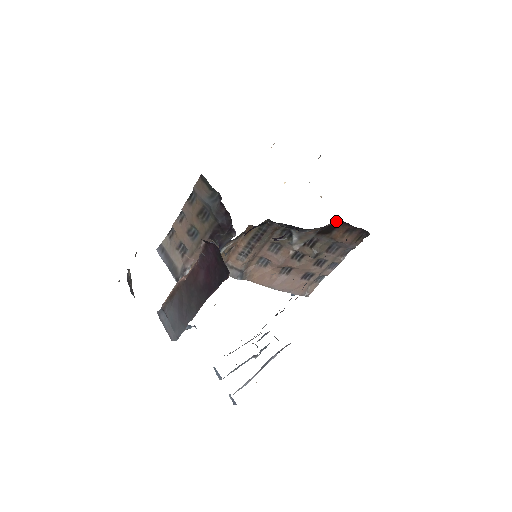
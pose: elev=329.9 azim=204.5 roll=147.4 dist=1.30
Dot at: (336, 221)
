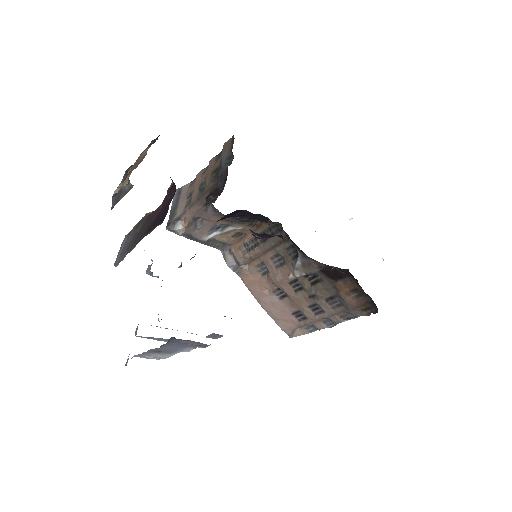
Dot at: occluded
